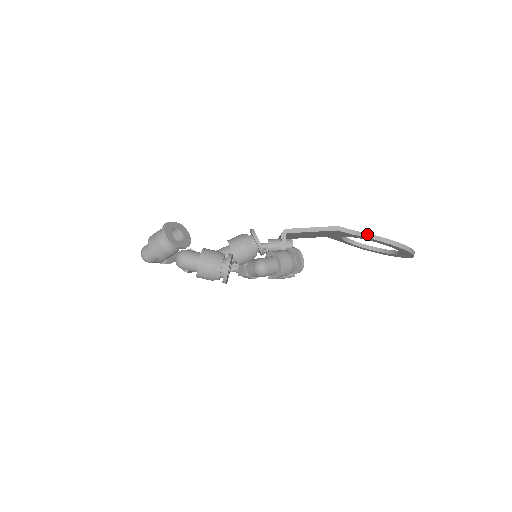
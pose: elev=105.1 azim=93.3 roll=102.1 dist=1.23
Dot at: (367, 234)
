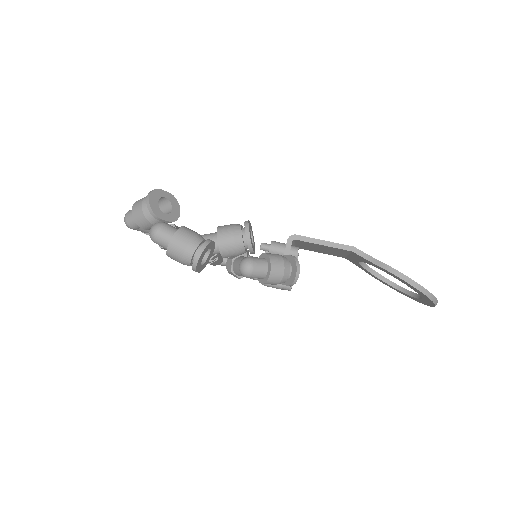
Dot at: (384, 264)
